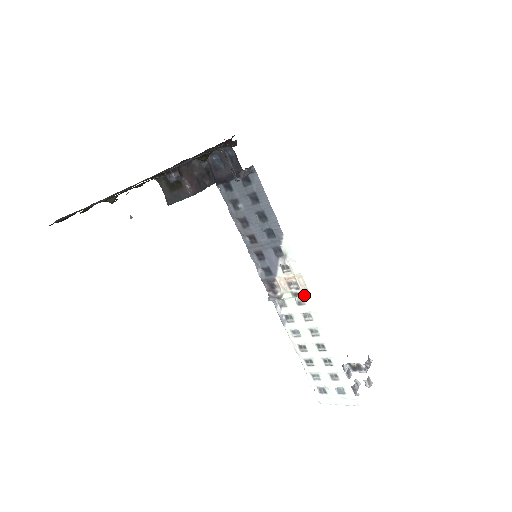
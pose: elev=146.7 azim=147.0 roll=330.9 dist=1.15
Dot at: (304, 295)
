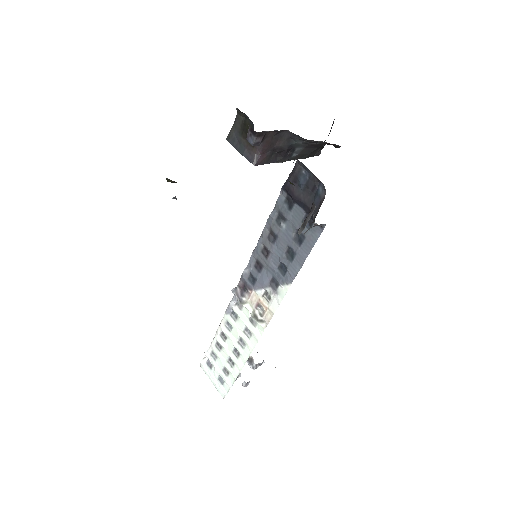
Dot at: (260, 325)
